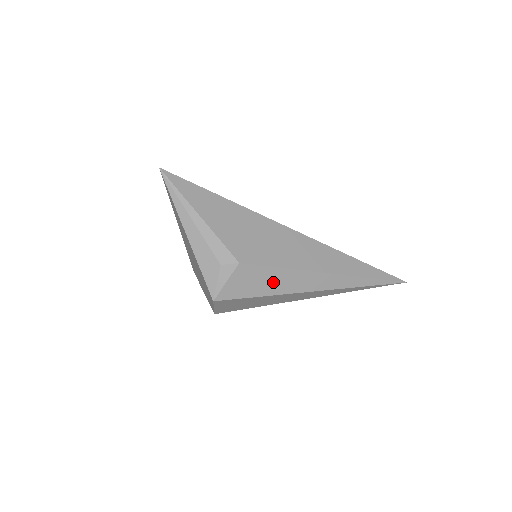
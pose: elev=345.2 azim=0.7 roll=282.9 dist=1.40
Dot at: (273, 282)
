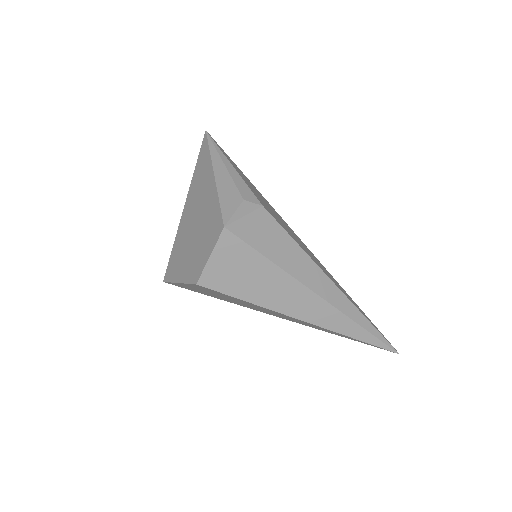
Dot at: (284, 252)
